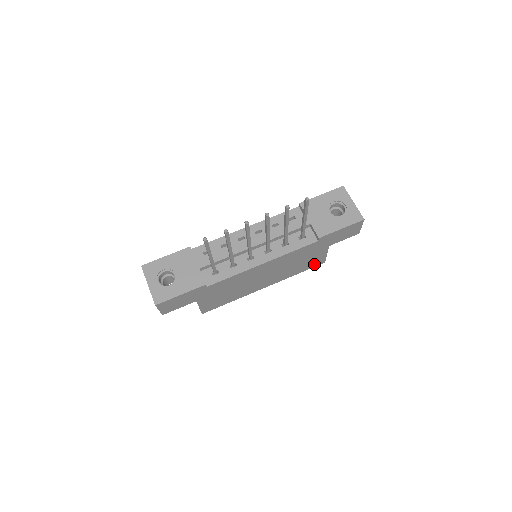
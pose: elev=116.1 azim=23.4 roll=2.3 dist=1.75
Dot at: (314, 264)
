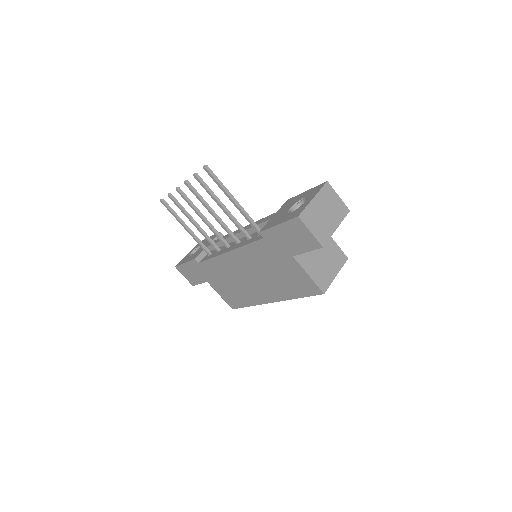
Dot at: (308, 289)
